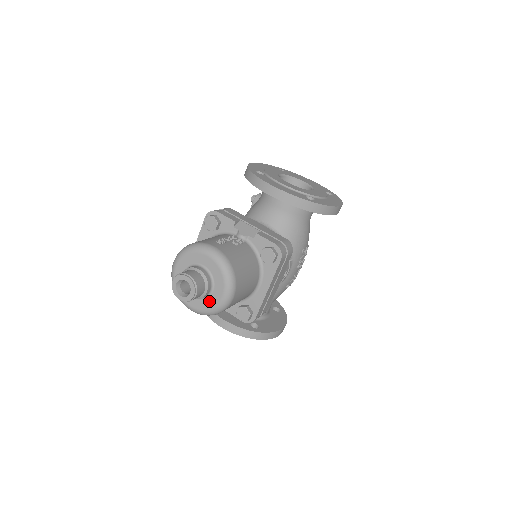
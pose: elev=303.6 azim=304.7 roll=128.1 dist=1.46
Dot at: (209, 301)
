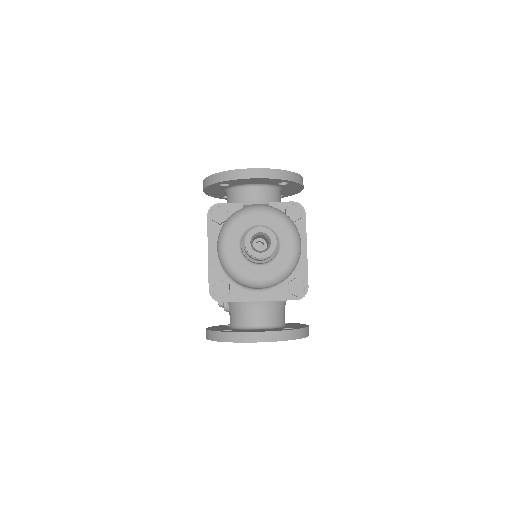
Dot at: (281, 259)
